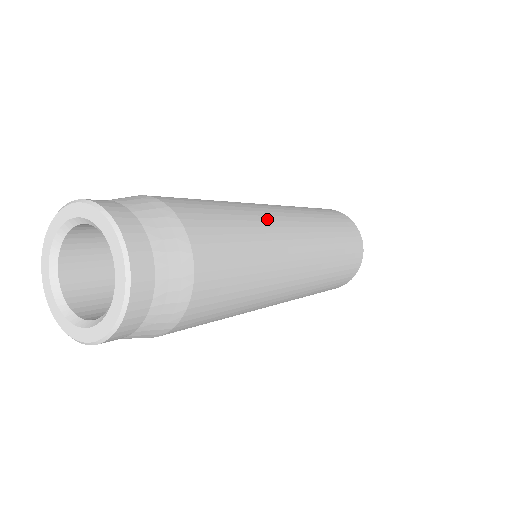
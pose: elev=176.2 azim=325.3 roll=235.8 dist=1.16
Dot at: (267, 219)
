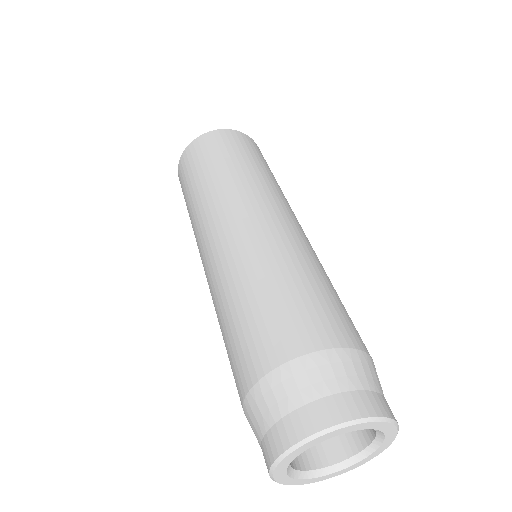
Dot at: (287, 241)
